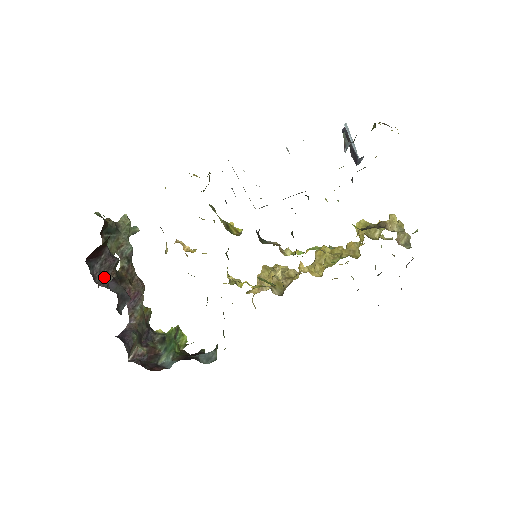
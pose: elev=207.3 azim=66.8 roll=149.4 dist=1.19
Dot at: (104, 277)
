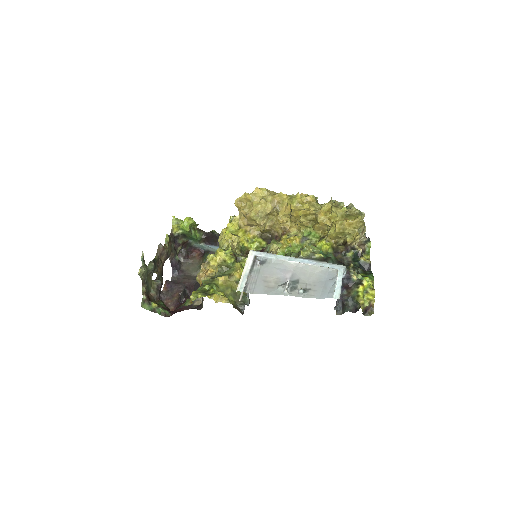
Dot at: occluded
